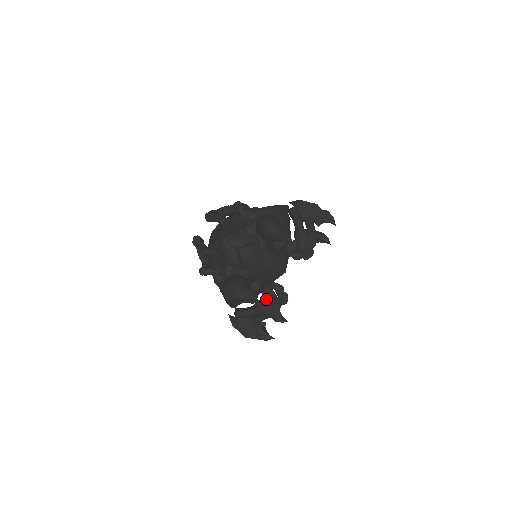
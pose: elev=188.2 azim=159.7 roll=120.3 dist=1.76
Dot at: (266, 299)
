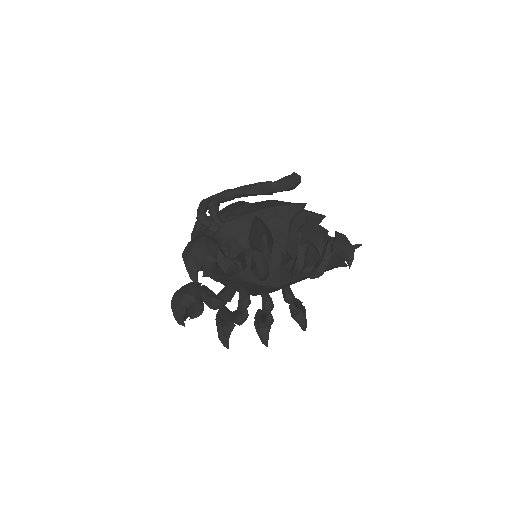
Dot at: (237, 313)
